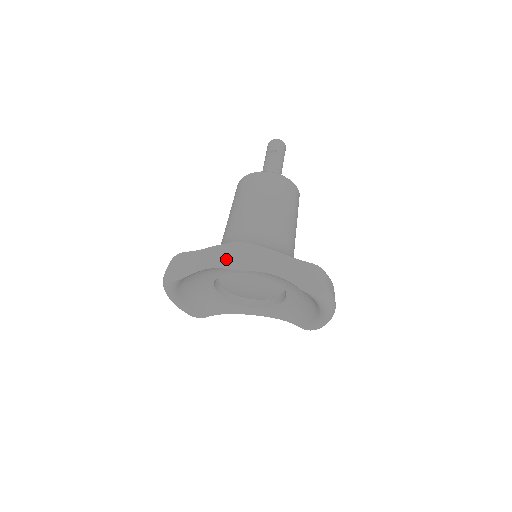
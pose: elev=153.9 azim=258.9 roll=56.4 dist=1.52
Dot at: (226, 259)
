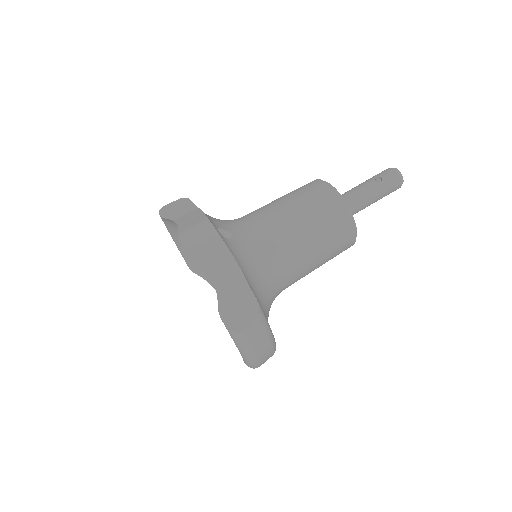
Dot at: (188, 227)
